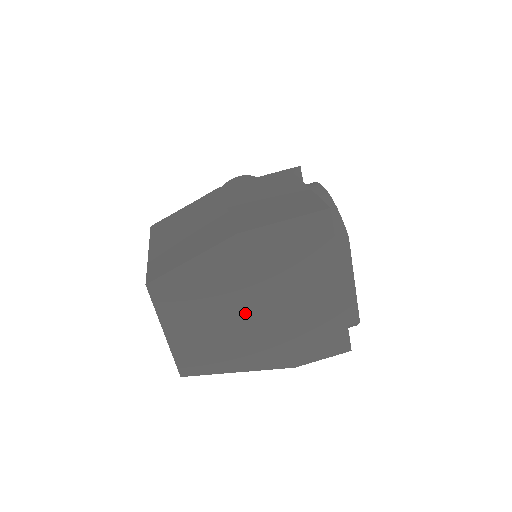
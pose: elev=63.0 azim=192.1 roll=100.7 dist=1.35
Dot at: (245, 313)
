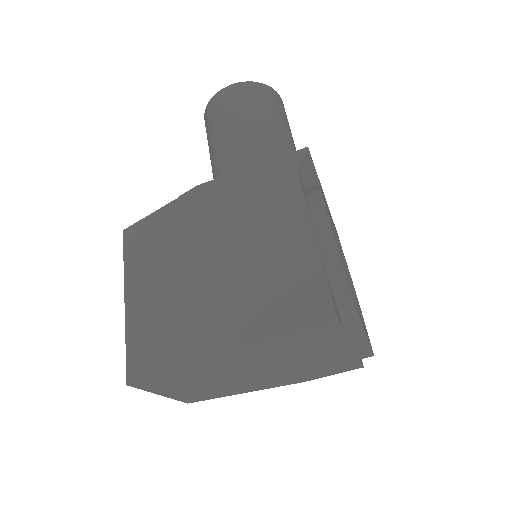
Dot at: (243, 375)
